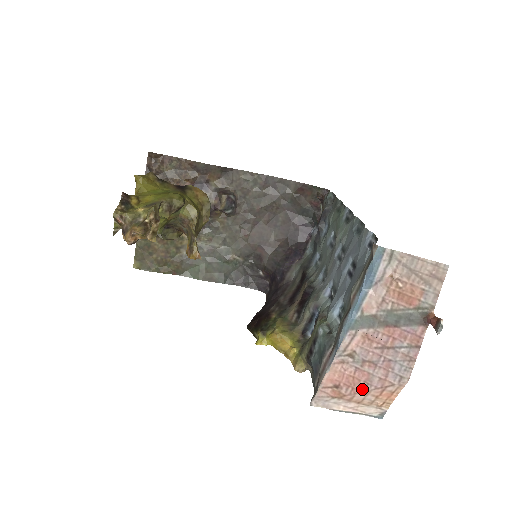
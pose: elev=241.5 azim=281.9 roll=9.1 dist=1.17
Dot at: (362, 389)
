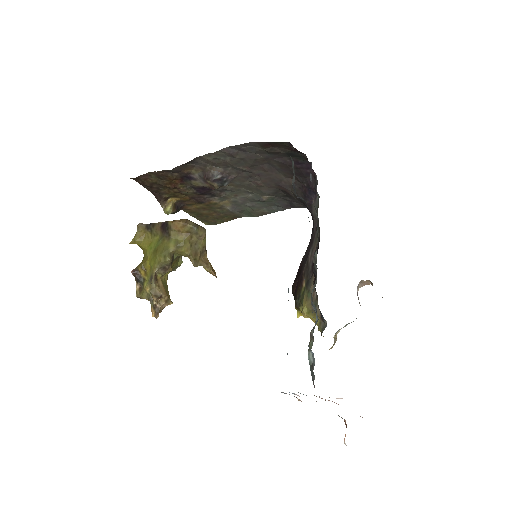
Dot at: occluded
